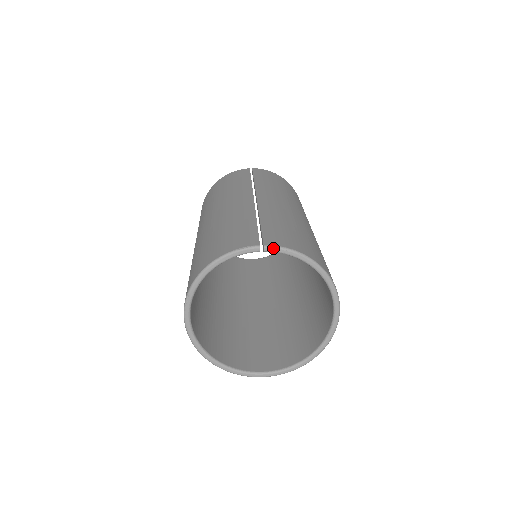
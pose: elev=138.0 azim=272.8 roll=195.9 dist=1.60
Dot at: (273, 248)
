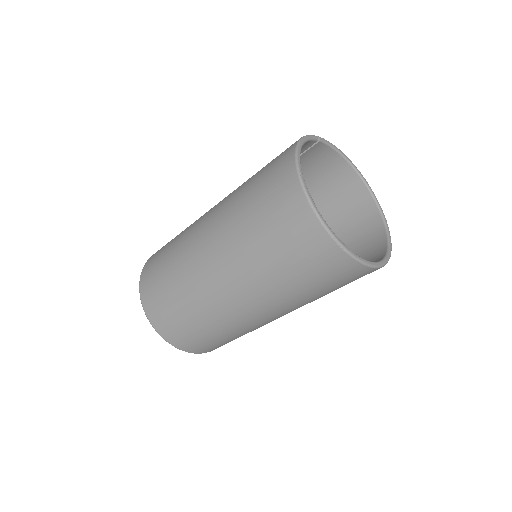
Dot at: (323, 138)
